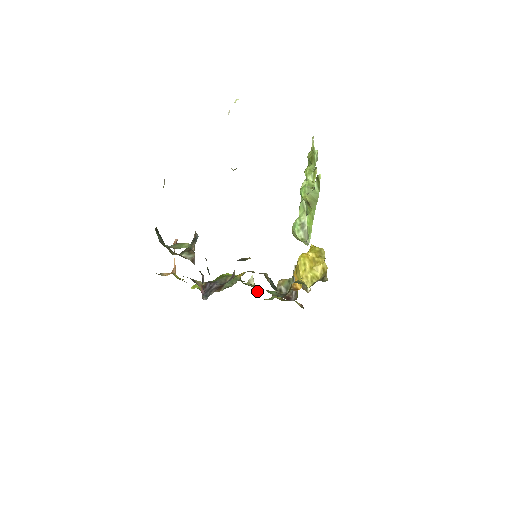
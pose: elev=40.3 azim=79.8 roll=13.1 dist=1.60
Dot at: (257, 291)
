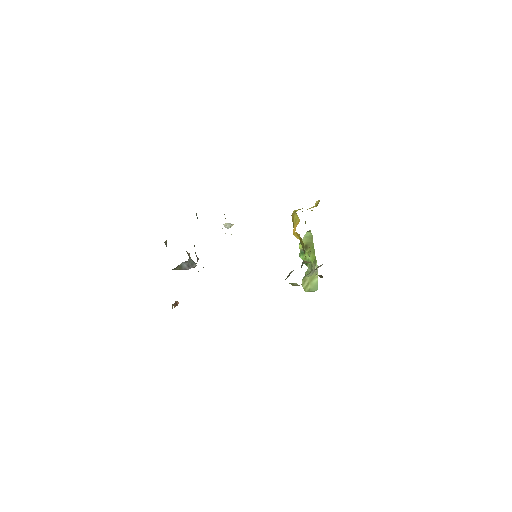
Dot at: occluded
